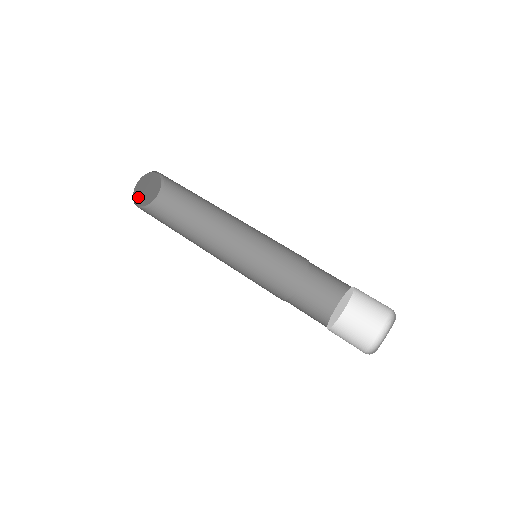
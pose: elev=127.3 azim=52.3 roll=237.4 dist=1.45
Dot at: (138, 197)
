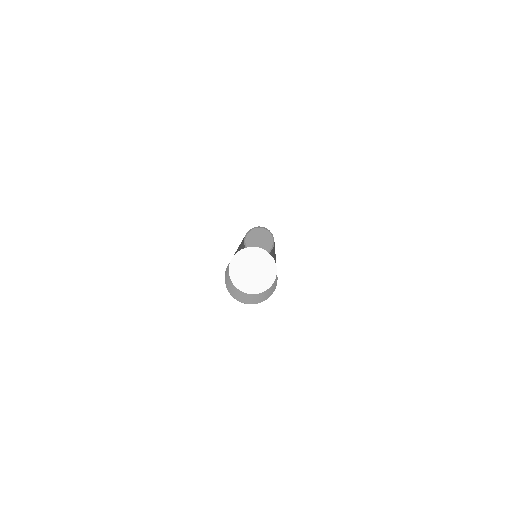
Dot at: (250, 243)
